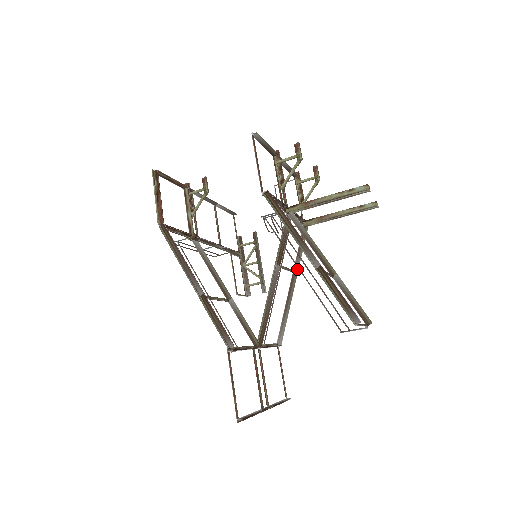
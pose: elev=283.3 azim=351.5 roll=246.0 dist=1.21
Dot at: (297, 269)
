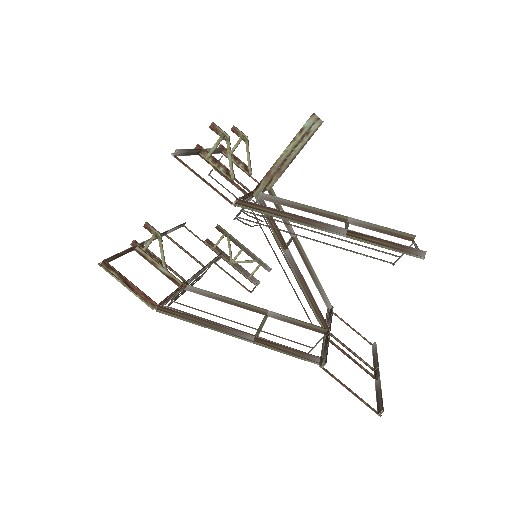
Dot at: occluded
